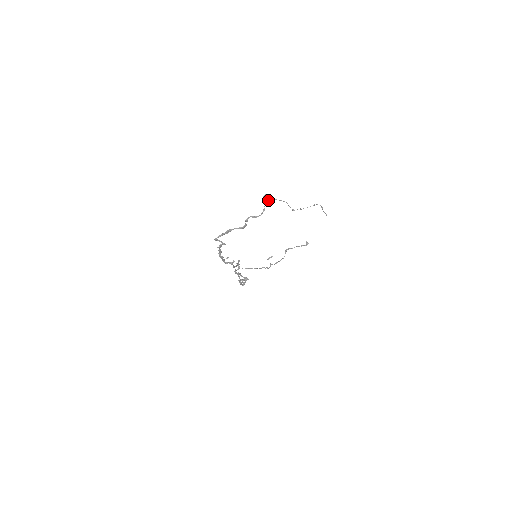
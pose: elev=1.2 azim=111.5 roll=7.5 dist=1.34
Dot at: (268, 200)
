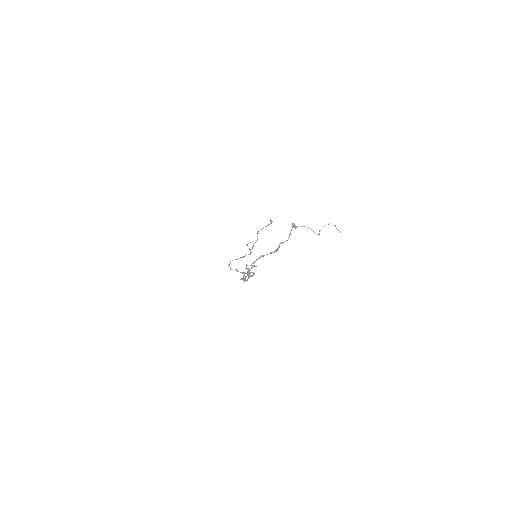
Dot at: (295, 228)
